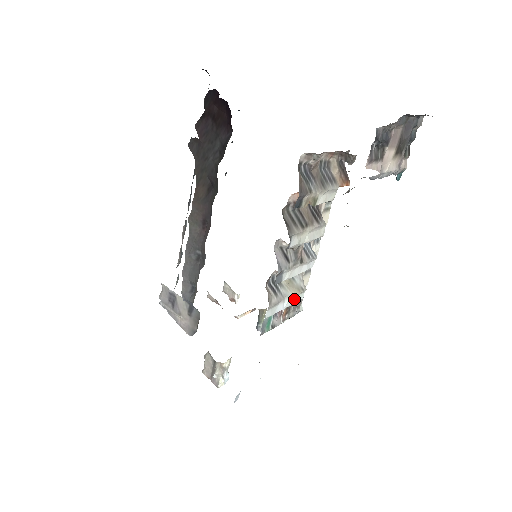
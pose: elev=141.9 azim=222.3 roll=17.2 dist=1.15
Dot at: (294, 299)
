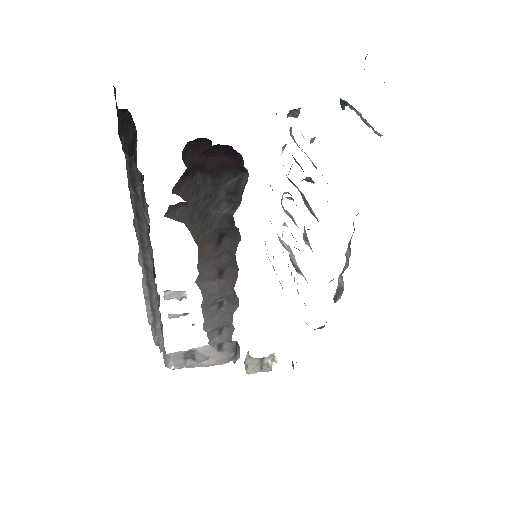
Dot at: occluded
